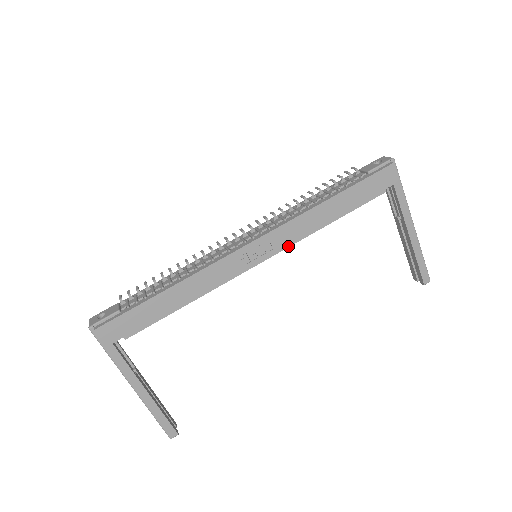
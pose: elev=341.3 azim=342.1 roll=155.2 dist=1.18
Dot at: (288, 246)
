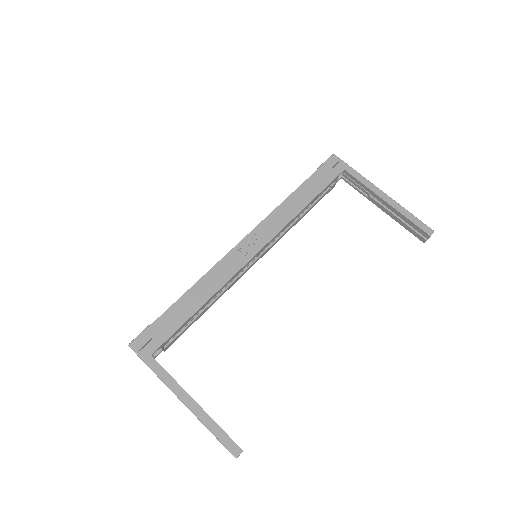
Dot at: (276, 234)
